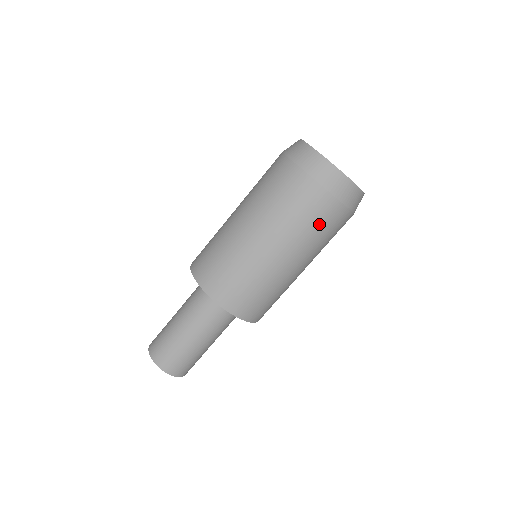
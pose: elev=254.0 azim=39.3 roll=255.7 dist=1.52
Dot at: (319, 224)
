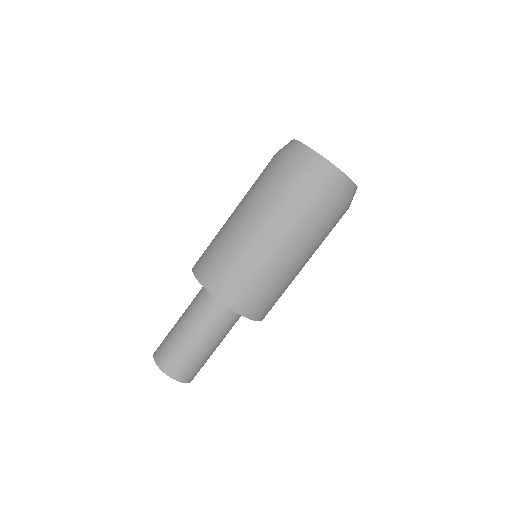
Dot at: (277, 188)
